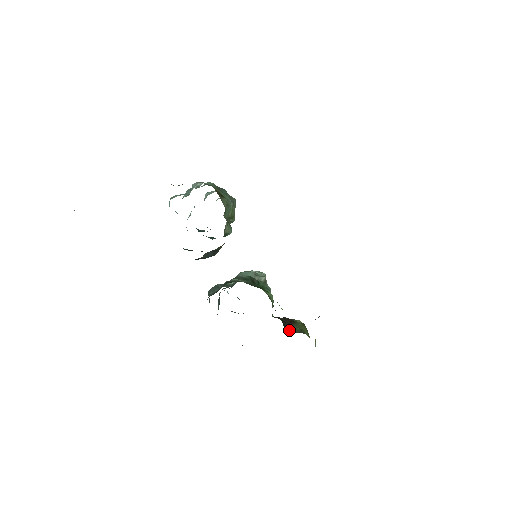
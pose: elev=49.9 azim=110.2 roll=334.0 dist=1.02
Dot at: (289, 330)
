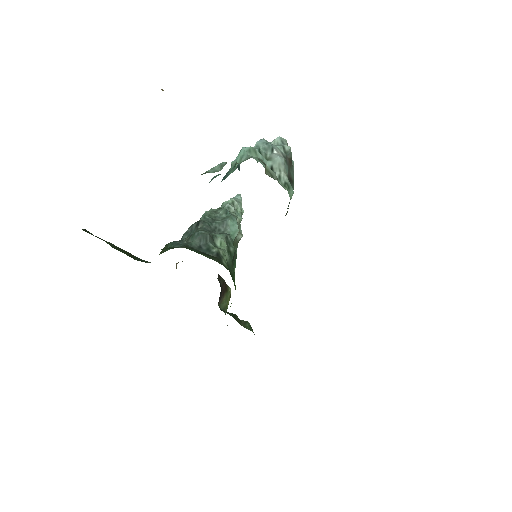
Dot at: (219, 302)
